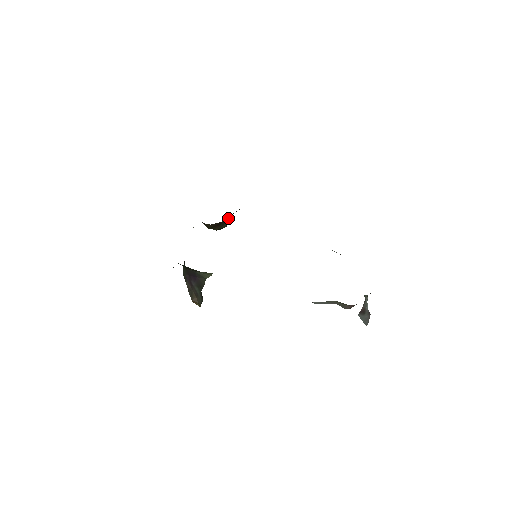
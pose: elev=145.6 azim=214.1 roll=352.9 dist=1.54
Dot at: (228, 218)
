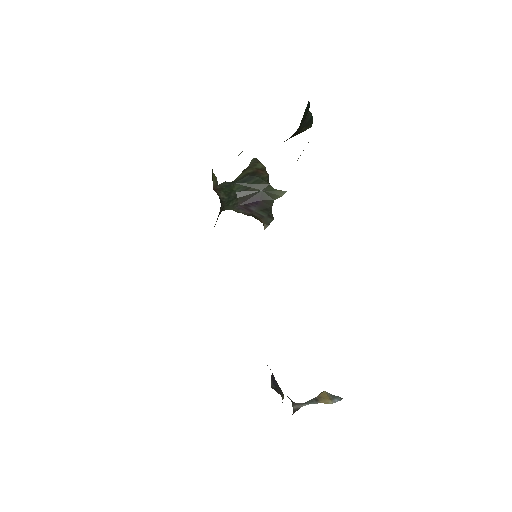
Dot at: occluded
